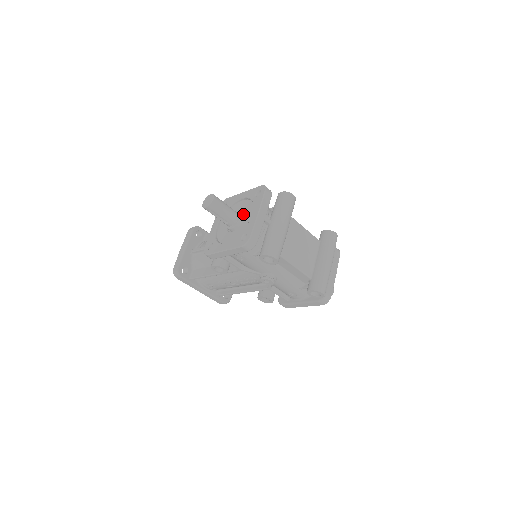
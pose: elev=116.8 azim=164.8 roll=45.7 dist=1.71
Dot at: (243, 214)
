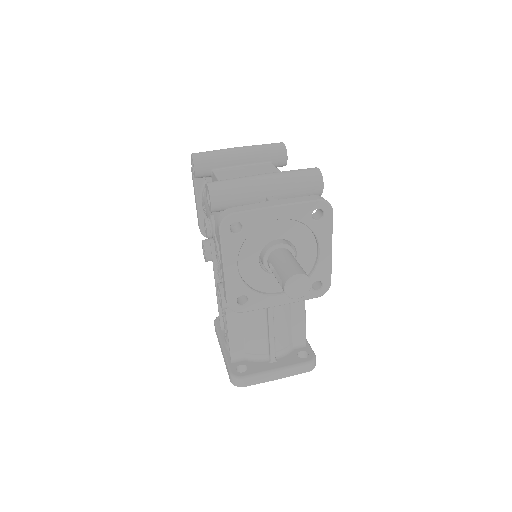
Dot at: occluded
